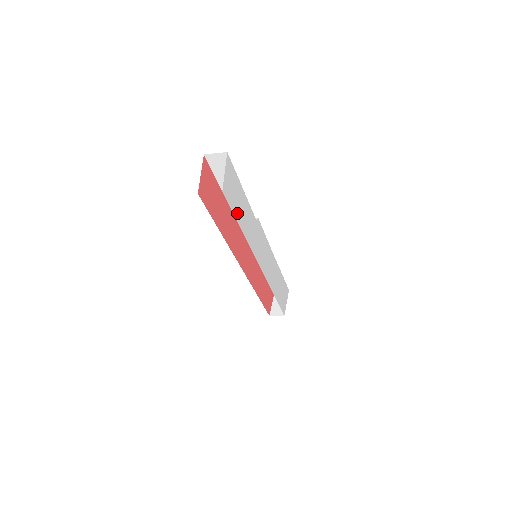
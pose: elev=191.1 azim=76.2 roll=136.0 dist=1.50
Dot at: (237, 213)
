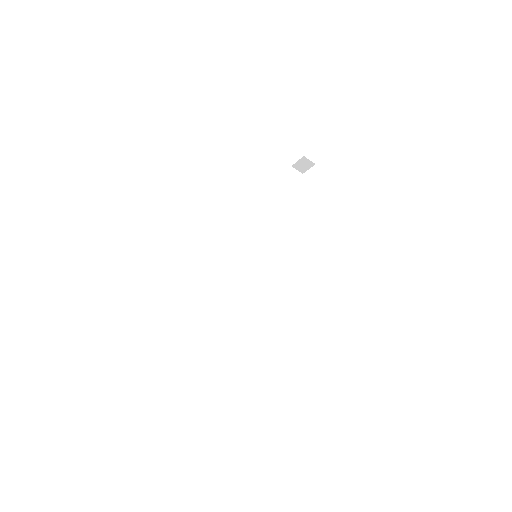
Dot at: occluded
